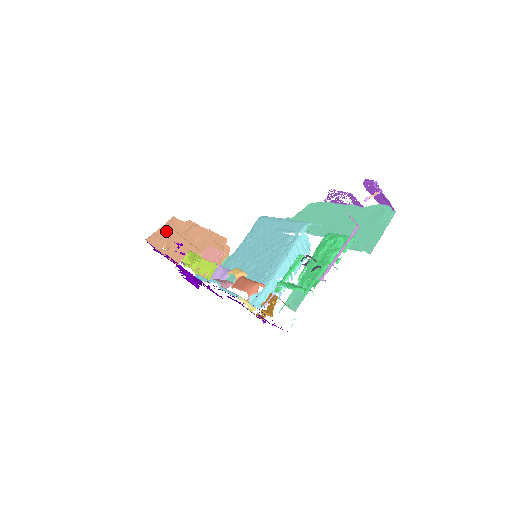
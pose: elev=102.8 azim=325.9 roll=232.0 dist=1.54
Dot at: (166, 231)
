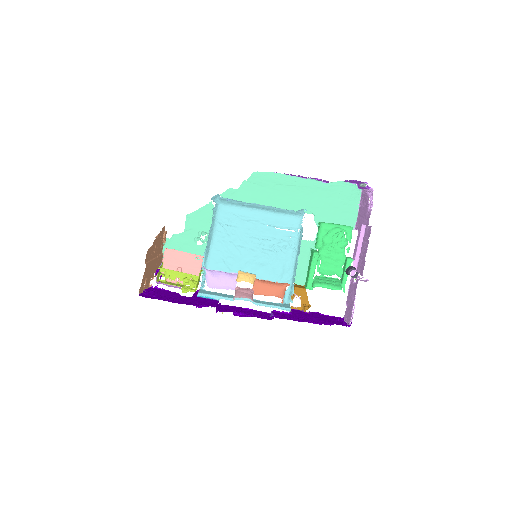
Dot at: (145, 270)
